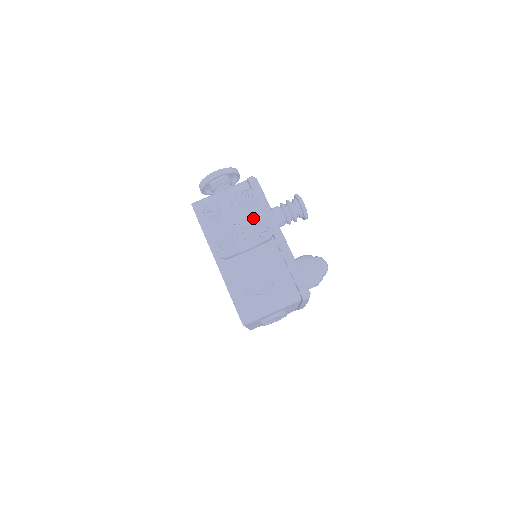
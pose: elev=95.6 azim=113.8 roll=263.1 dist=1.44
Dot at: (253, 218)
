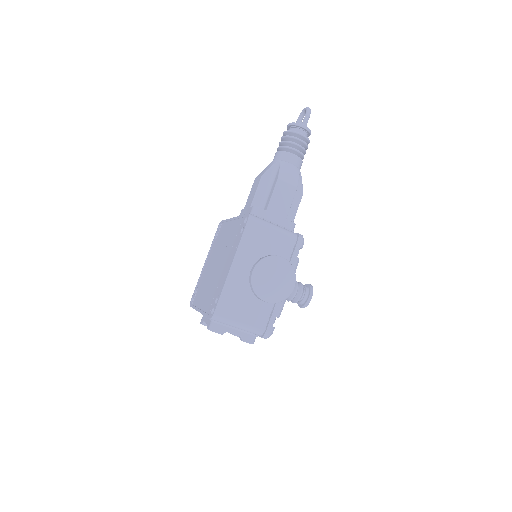
Dot at: occluded
